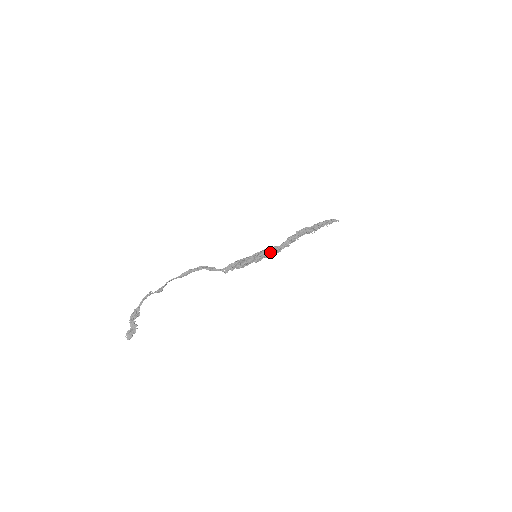
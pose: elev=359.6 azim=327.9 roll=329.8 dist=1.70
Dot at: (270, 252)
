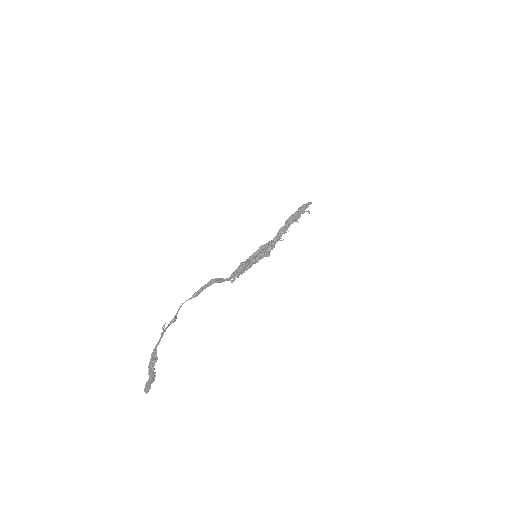
Dot at: (269, 250)
